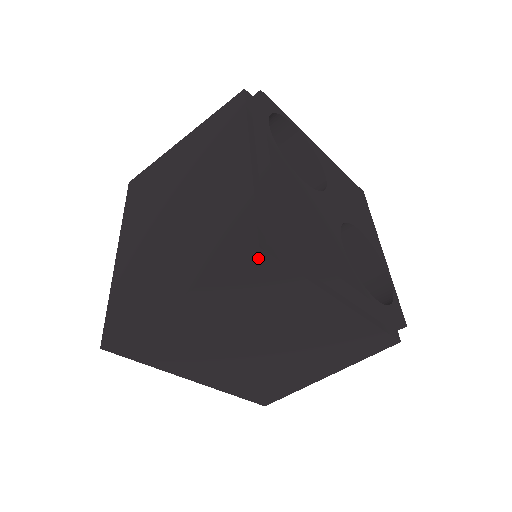
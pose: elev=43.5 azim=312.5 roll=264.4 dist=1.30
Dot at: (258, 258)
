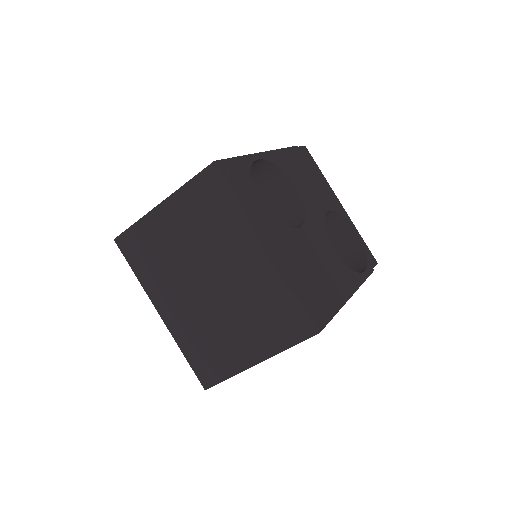
Dot at: occluded
